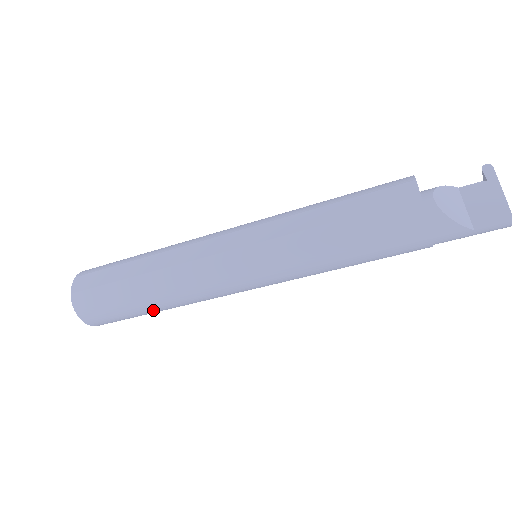
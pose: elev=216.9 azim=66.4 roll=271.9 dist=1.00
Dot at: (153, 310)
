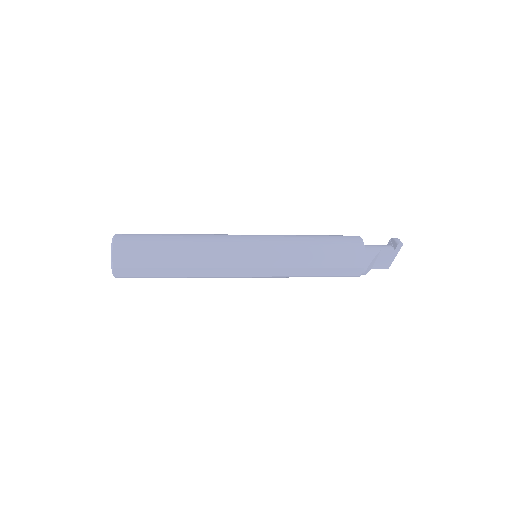
Dot at: occluded
